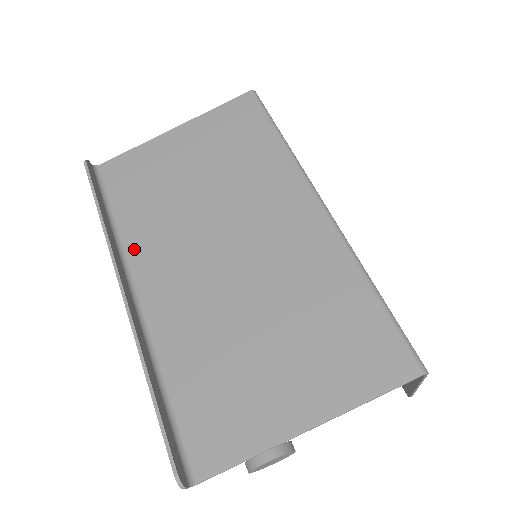
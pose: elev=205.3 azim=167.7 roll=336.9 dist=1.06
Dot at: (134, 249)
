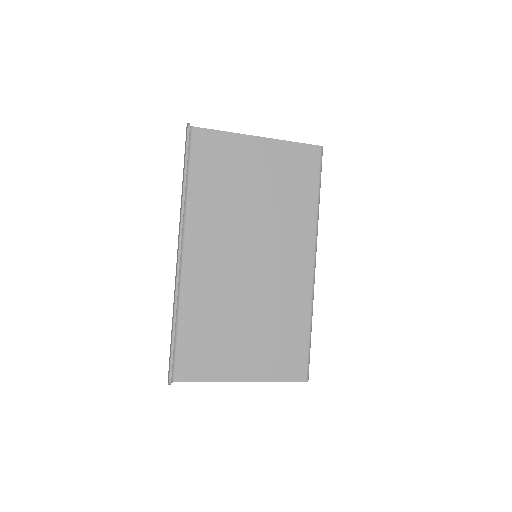
Dot at: (192, 218)
